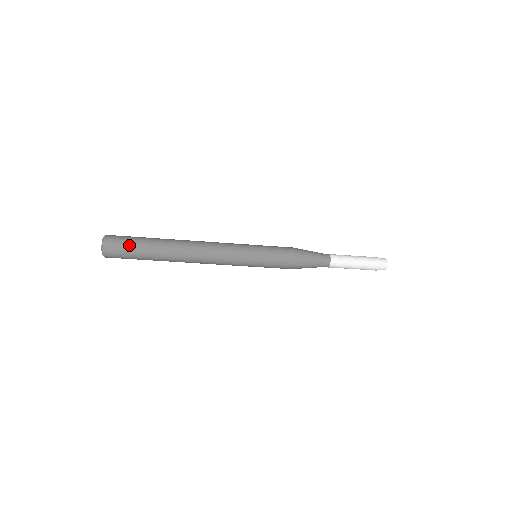
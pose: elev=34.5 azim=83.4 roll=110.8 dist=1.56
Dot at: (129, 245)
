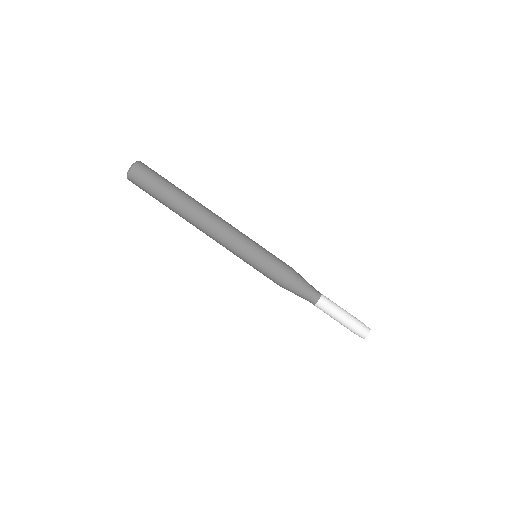
Dot at: (157, 176)
